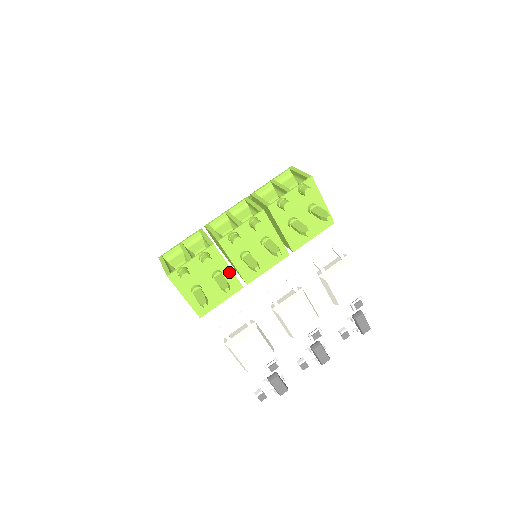
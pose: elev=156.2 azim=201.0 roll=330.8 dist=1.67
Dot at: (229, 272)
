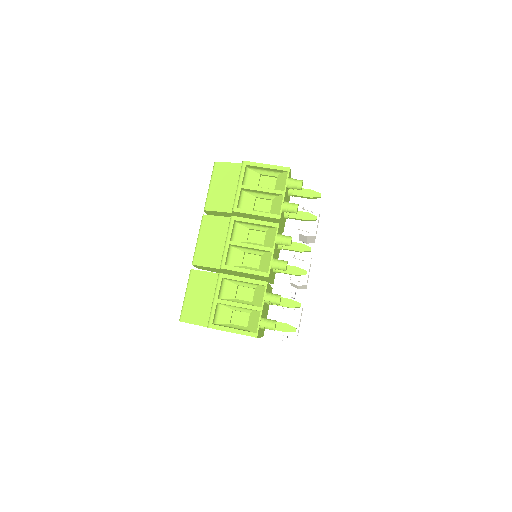
Dot at: (270, 289)
